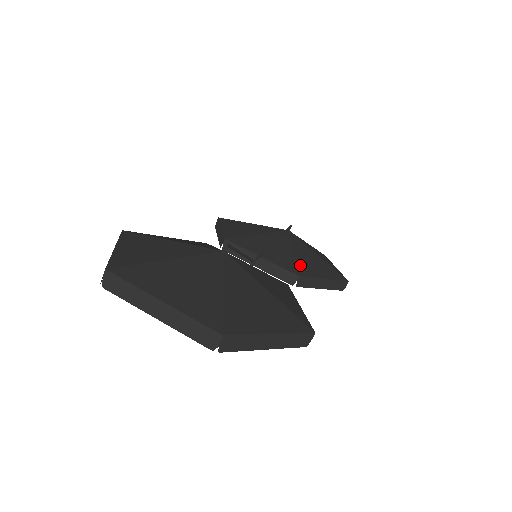
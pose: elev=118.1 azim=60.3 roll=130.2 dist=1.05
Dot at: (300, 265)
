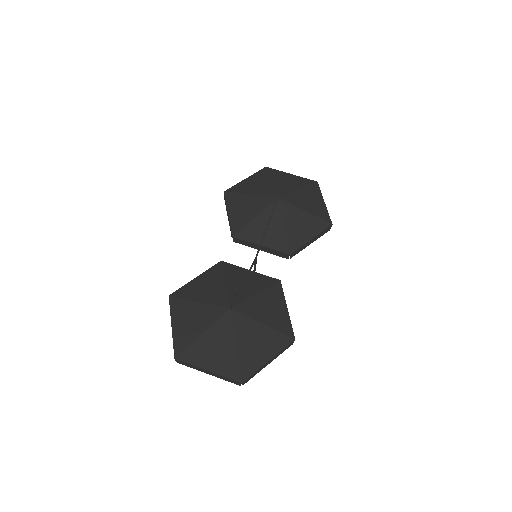
Dot at: (290, 240)
